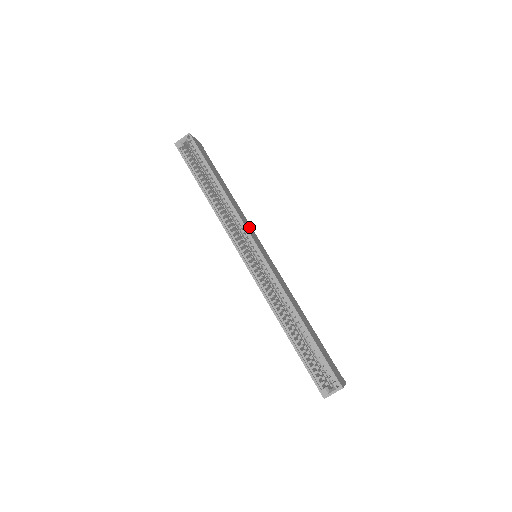
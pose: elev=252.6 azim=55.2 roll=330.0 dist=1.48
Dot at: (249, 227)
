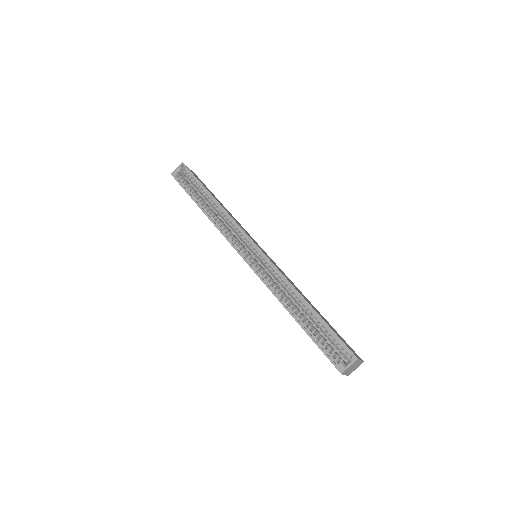
Dot at: (246, 232)
